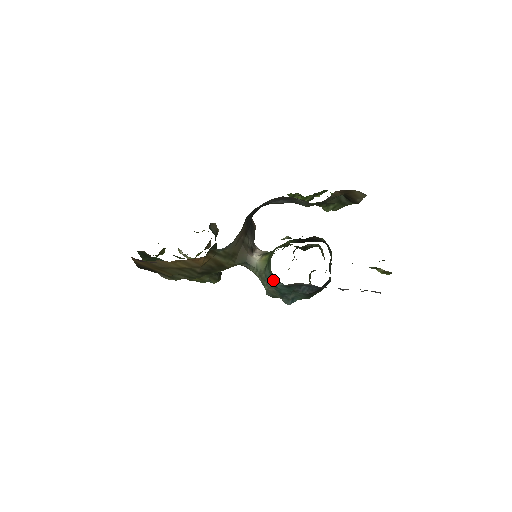
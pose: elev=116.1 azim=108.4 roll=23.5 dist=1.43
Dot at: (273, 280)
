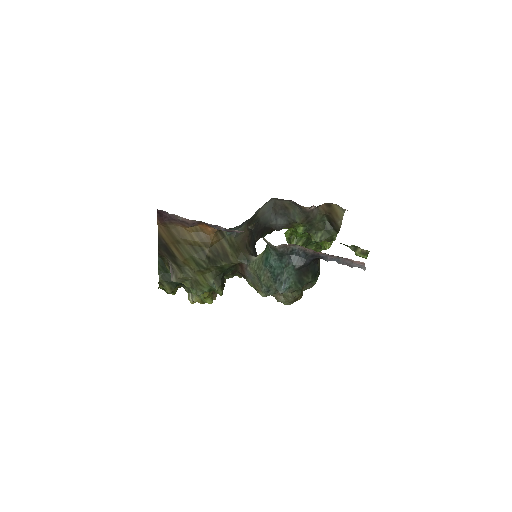
Dot at: (268, 257)
